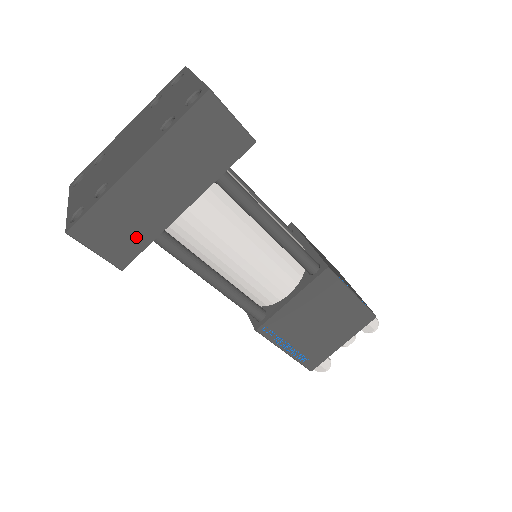
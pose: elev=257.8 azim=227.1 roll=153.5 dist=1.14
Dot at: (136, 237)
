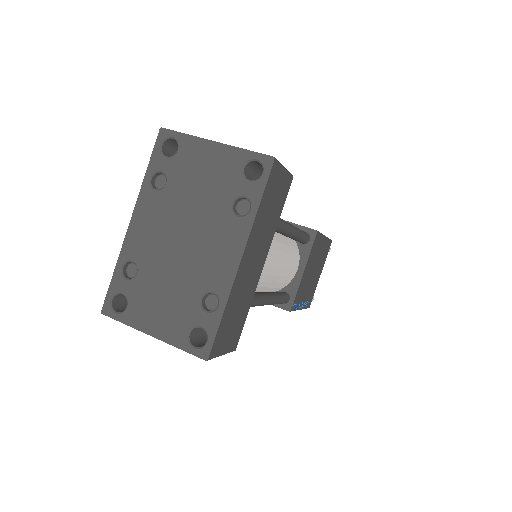
Dot at: (241, 317)
